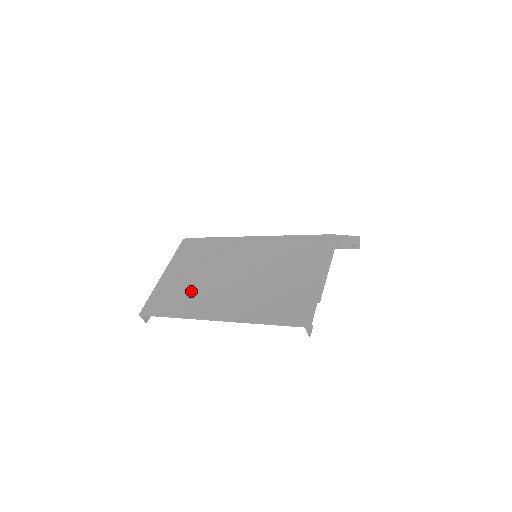
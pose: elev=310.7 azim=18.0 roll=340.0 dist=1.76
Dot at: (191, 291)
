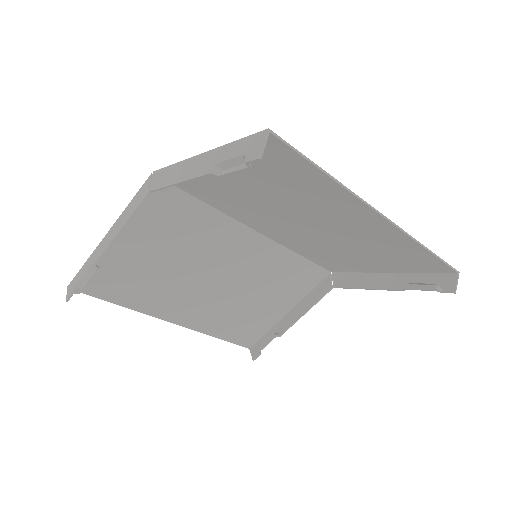
Dot at: (292, 189)
